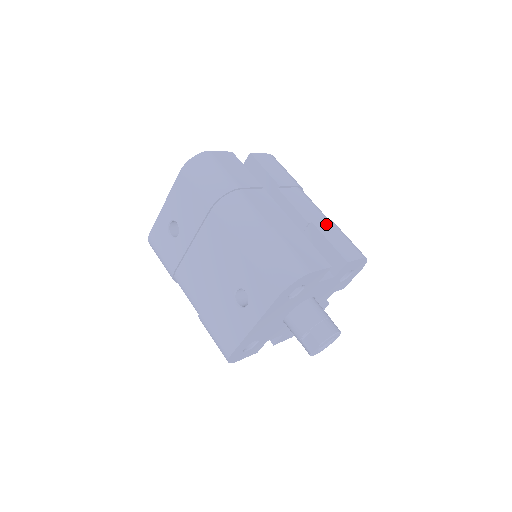
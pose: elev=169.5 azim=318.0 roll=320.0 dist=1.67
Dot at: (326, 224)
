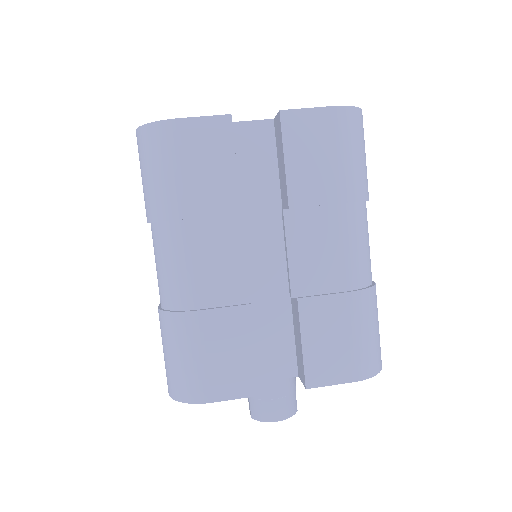
Dot at: (331, 304)
